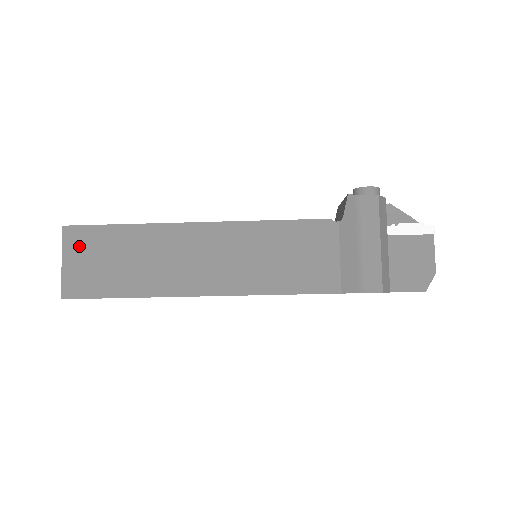
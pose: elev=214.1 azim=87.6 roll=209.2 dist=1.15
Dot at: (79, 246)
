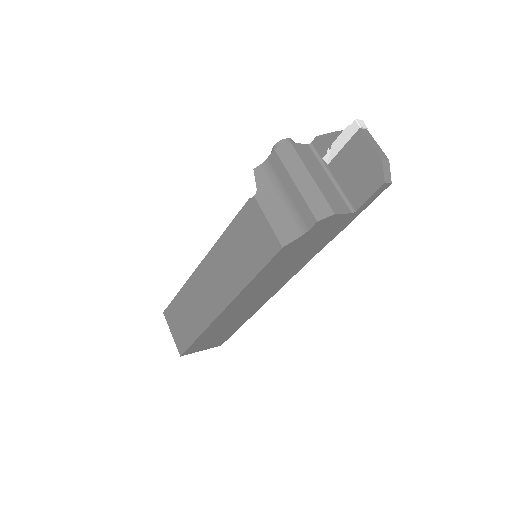
Dot at: (172, 319)
